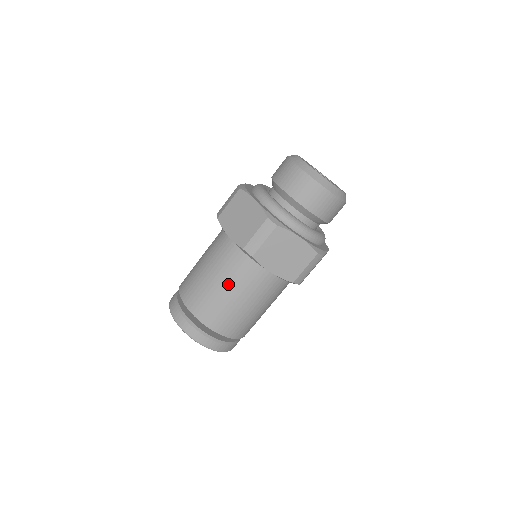
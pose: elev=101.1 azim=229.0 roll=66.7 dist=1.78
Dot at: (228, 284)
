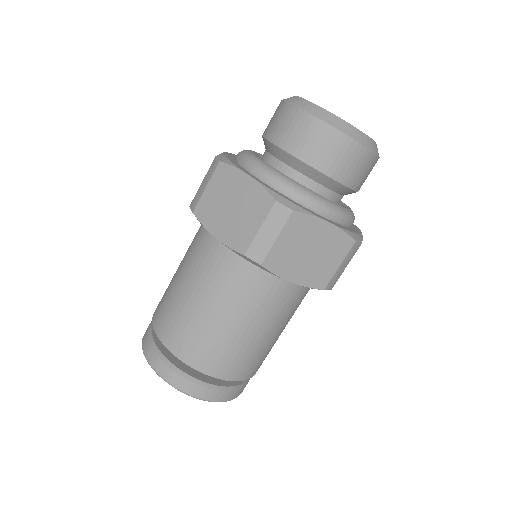
Dot at: (183, 269)
